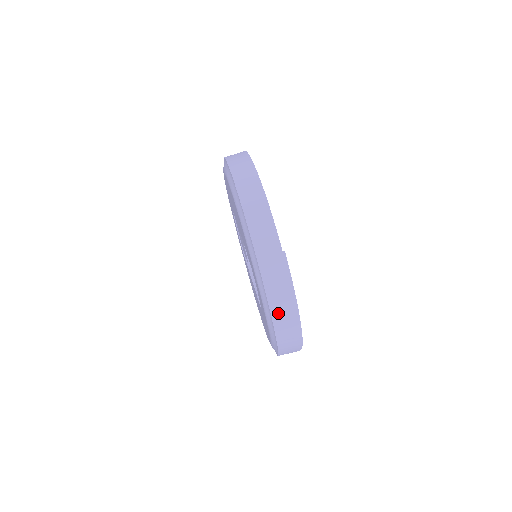
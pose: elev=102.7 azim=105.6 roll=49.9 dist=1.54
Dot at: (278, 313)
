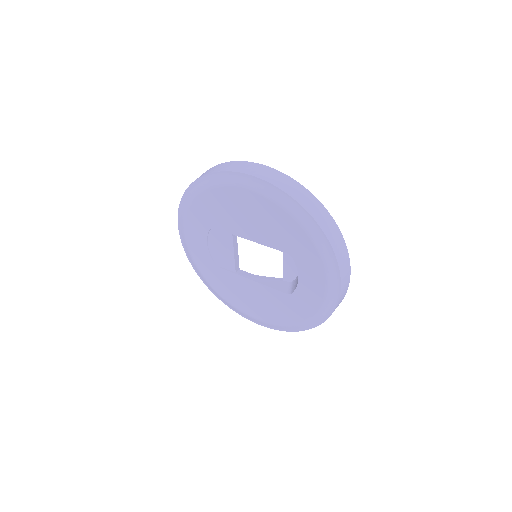
Dot at: (343, 276)
